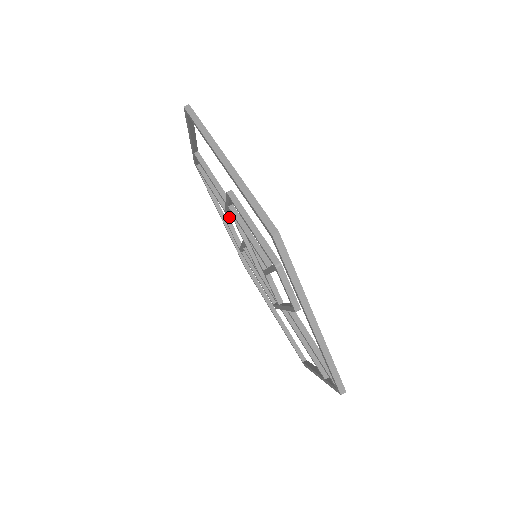
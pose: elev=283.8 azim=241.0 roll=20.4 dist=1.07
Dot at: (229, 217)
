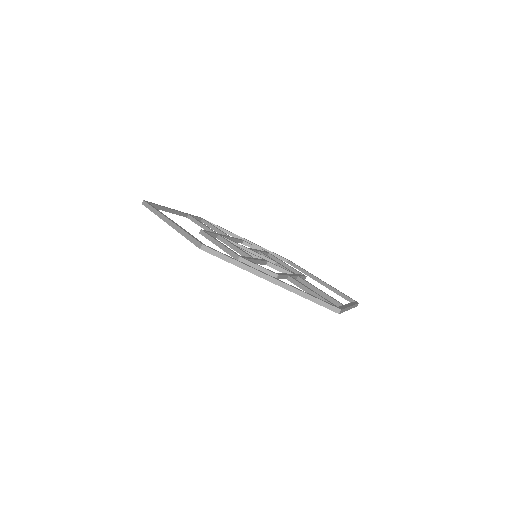
Dot at: (236, 240)
